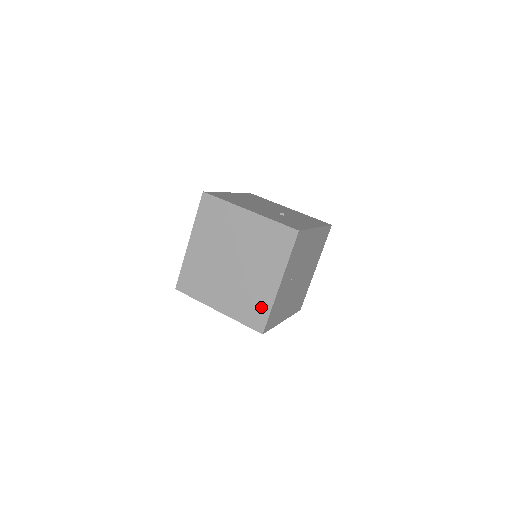
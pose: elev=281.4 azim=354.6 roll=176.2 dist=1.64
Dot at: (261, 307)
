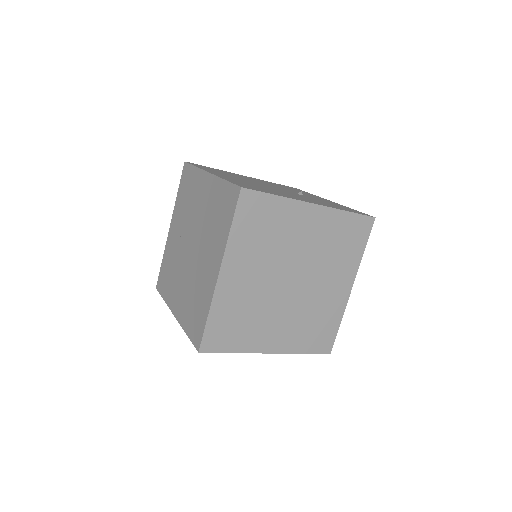
Dot at: (329, 324)
